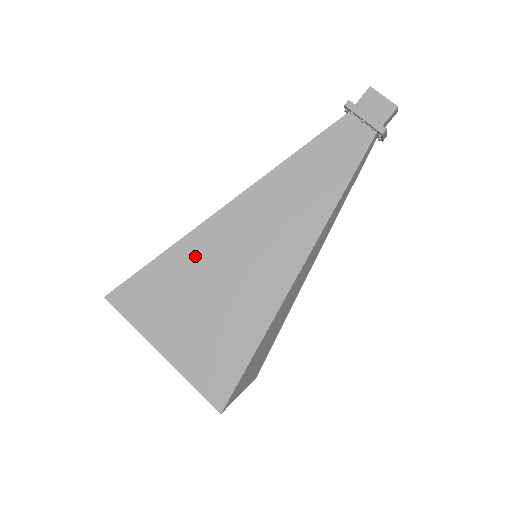
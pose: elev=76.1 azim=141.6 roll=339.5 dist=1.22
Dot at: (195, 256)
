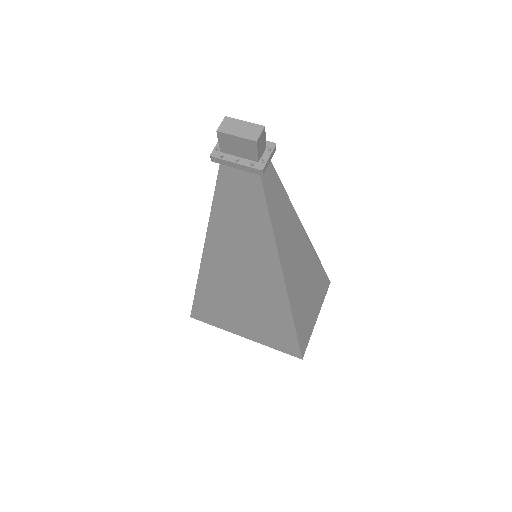
Dot at: (214, 289)
